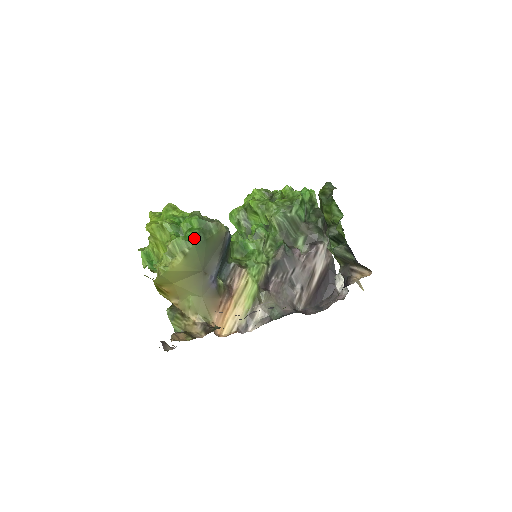
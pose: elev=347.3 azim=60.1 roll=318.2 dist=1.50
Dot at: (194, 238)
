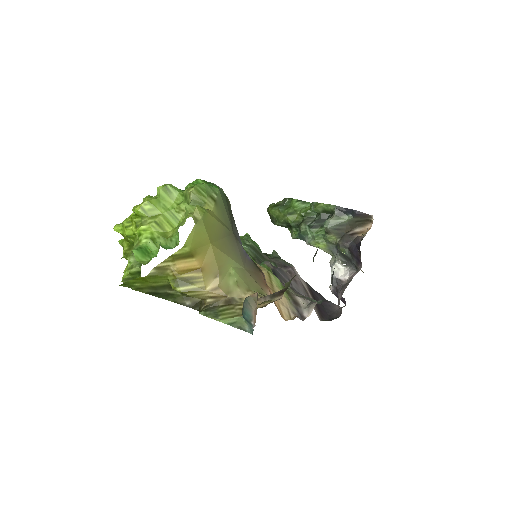
Dot at: occluded
